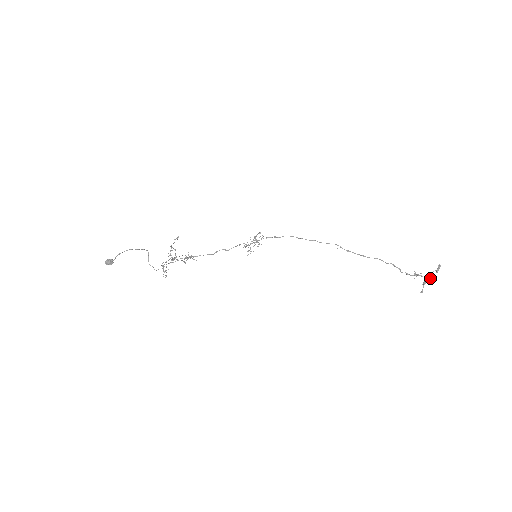
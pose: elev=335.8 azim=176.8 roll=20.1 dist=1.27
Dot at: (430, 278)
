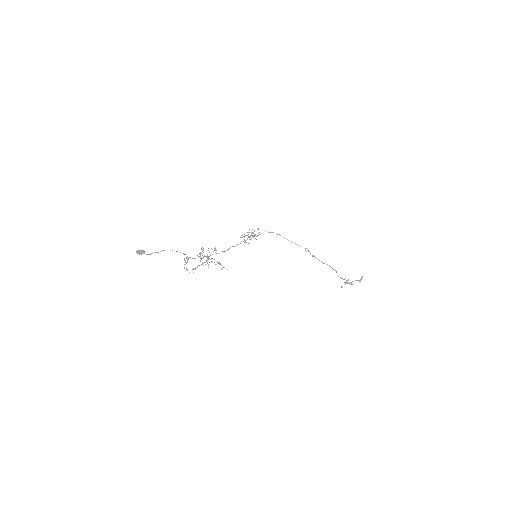
Dot at: occluded
